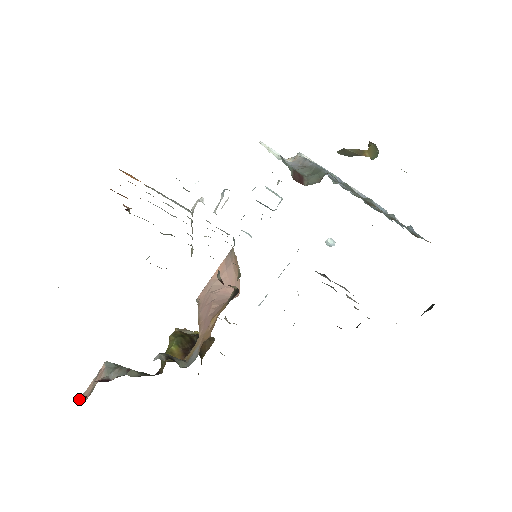
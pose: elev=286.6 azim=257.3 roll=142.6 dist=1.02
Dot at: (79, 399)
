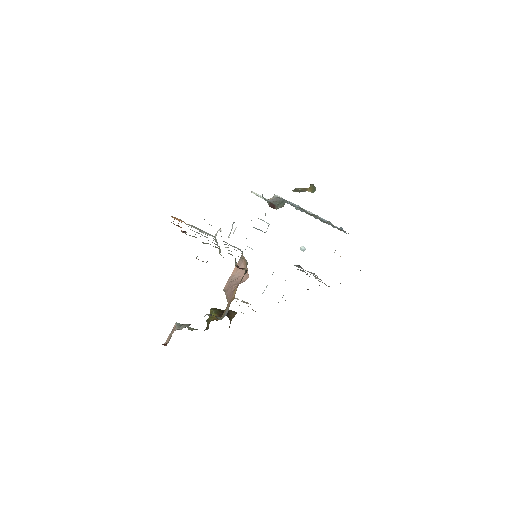
Dot at: (163, 344)
